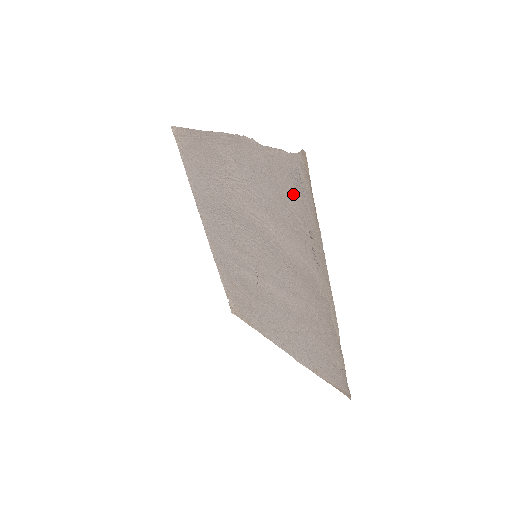
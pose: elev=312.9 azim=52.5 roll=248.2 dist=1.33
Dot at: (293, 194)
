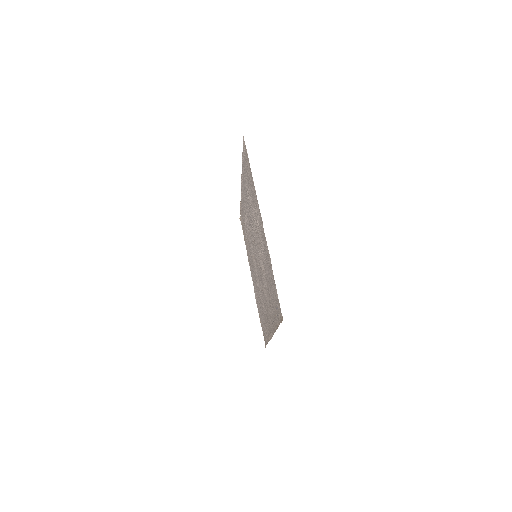
Dot at: (275, 304)
